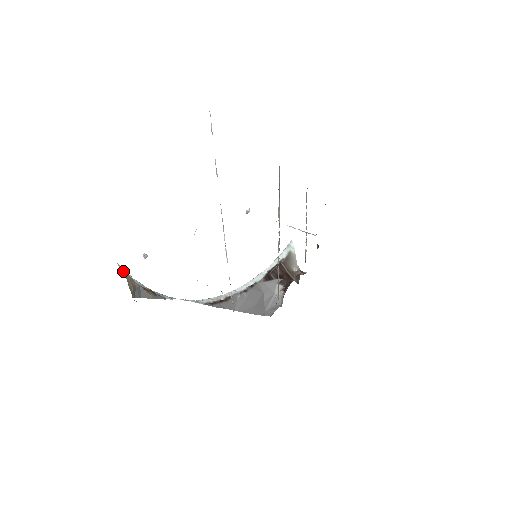
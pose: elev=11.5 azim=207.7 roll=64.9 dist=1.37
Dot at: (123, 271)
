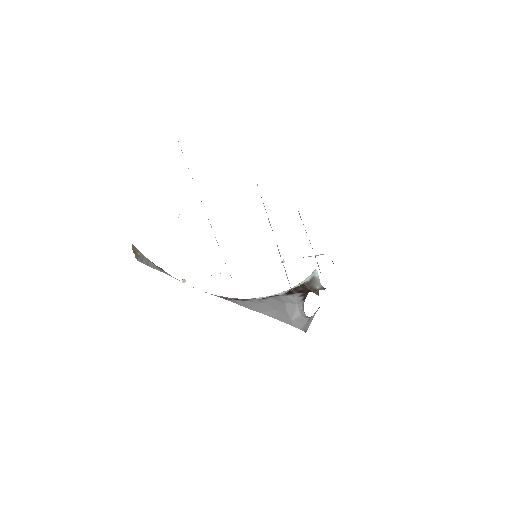
Dot at: (134, 246)
